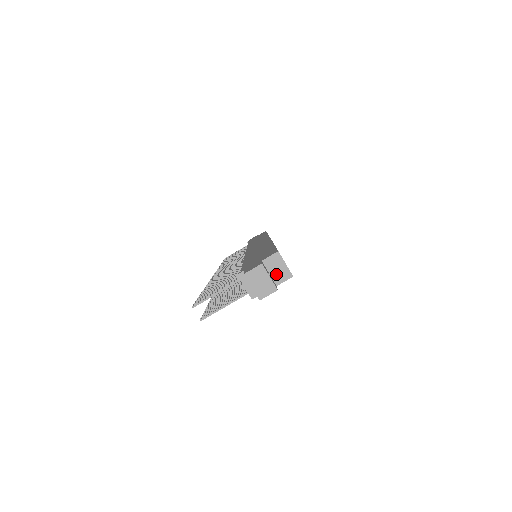
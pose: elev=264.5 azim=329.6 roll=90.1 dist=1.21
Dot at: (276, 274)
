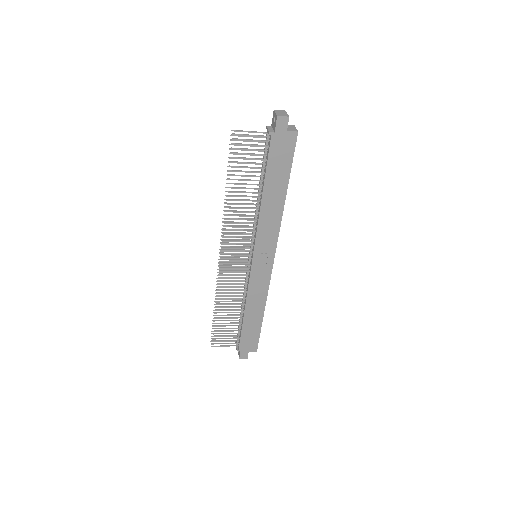
Dot at: (289, 129)
